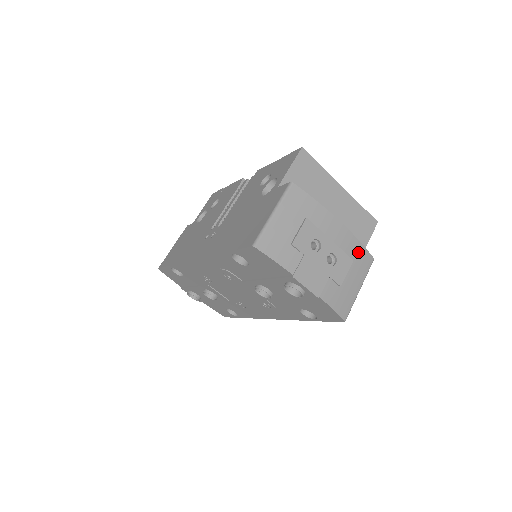
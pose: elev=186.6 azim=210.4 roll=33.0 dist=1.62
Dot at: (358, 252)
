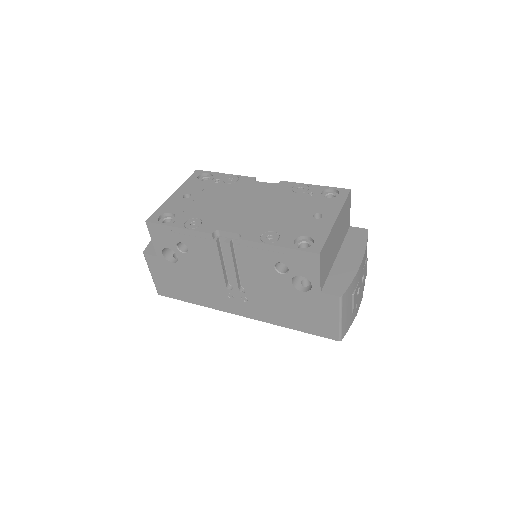
Dot at: (366, 249)
